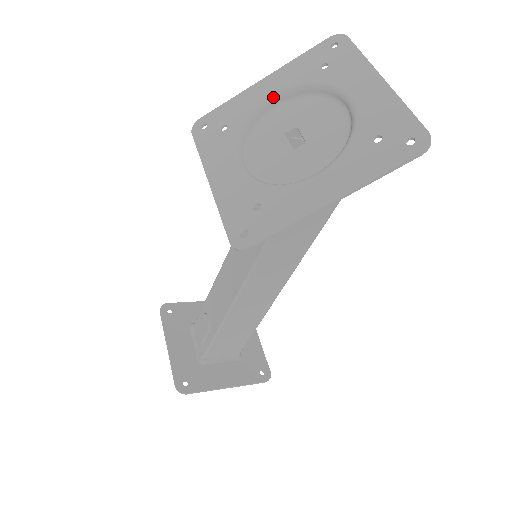
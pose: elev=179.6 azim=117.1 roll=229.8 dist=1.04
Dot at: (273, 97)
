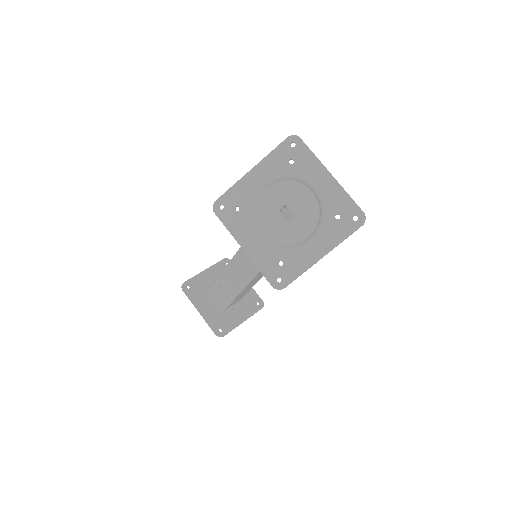
Dot at: (264, 185)
